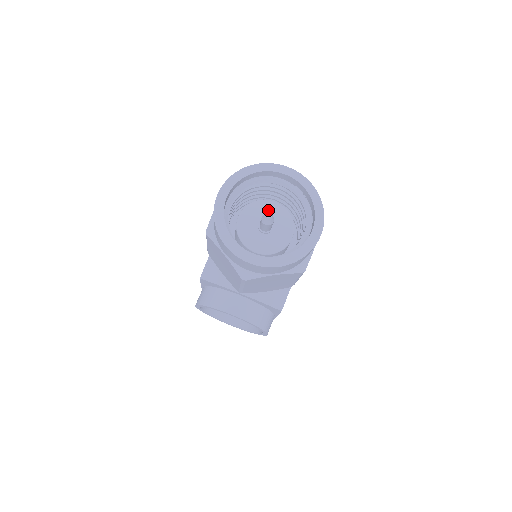
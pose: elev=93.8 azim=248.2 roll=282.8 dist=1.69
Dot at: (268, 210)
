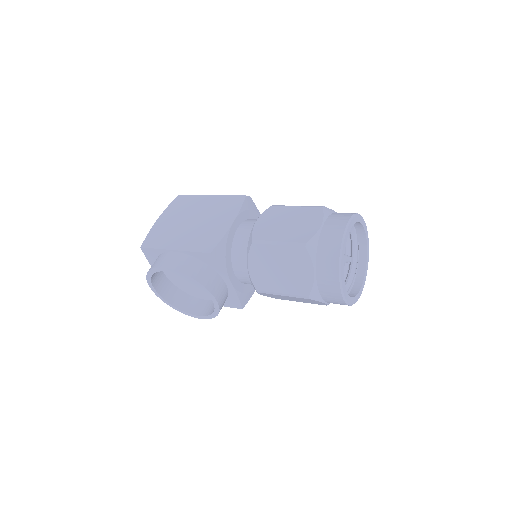
Dot at: occluded
